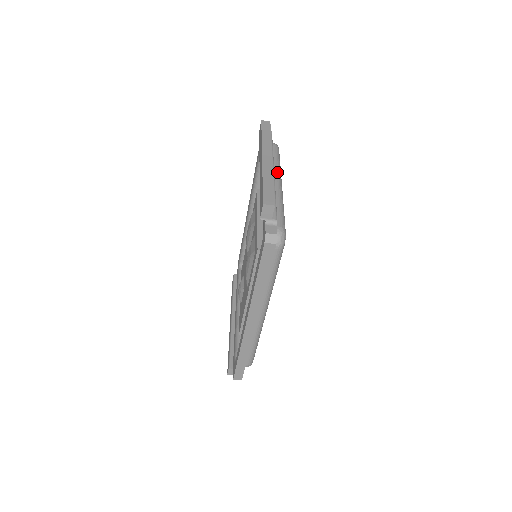
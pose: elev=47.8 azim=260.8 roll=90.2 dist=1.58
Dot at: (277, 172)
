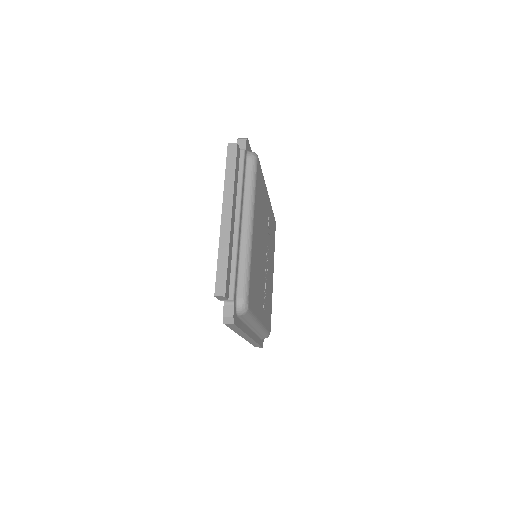
Dot at: (247, 210)
